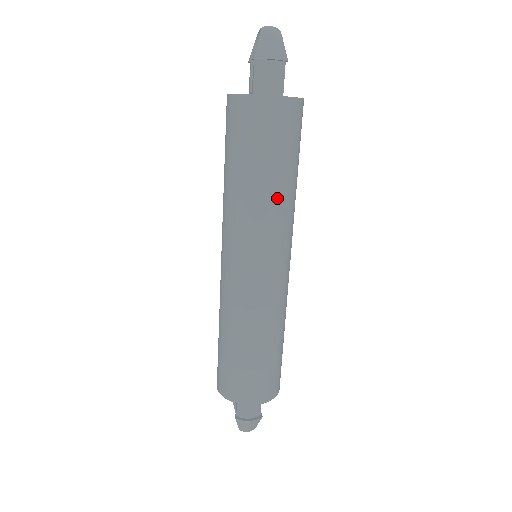
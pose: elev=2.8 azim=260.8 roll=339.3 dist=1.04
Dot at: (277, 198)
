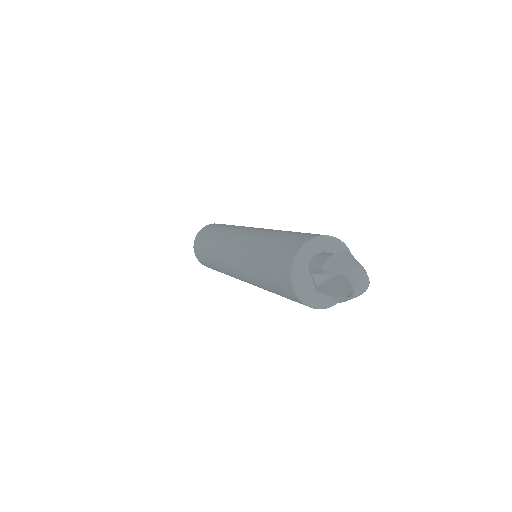
Dot at: occluded
